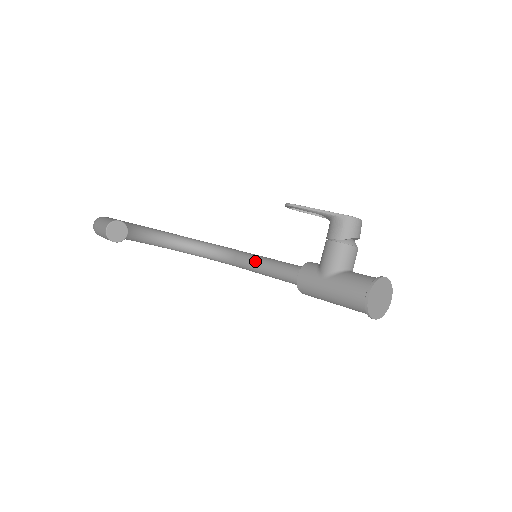
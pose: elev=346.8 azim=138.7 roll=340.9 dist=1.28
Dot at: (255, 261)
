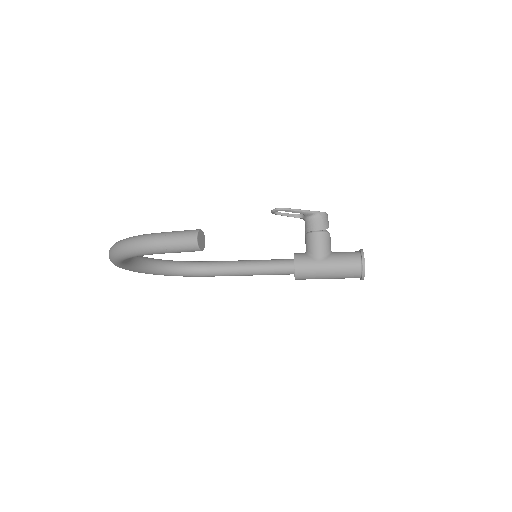
Dot at: (237, 265)
